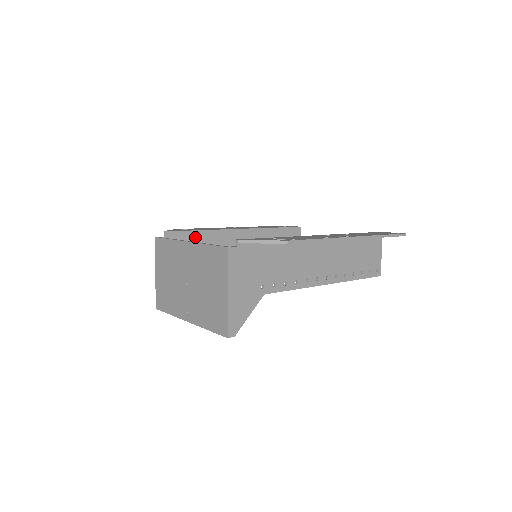
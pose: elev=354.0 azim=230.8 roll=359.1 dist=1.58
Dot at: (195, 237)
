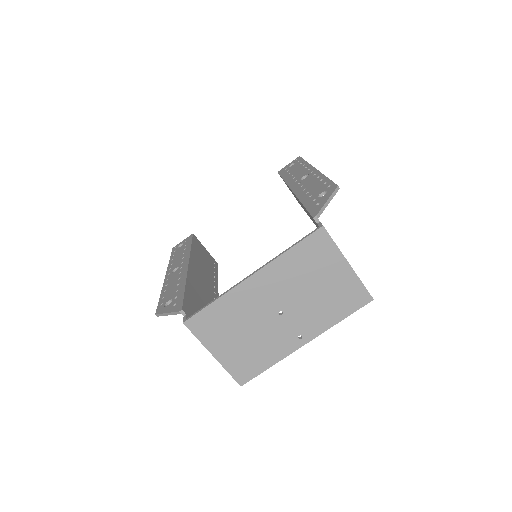
Dot at: (190, 296)
